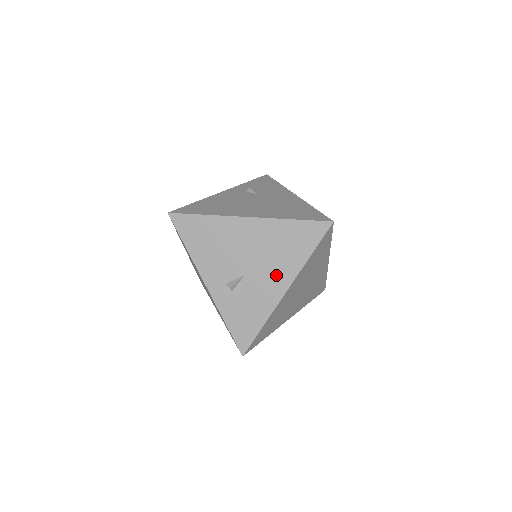
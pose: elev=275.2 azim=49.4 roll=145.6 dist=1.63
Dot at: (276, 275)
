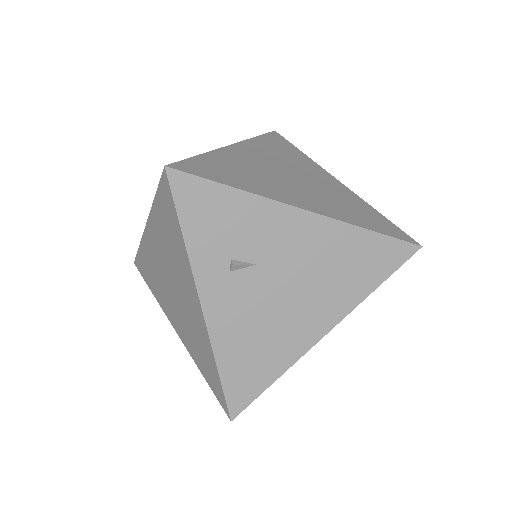
Dot at: occluded
